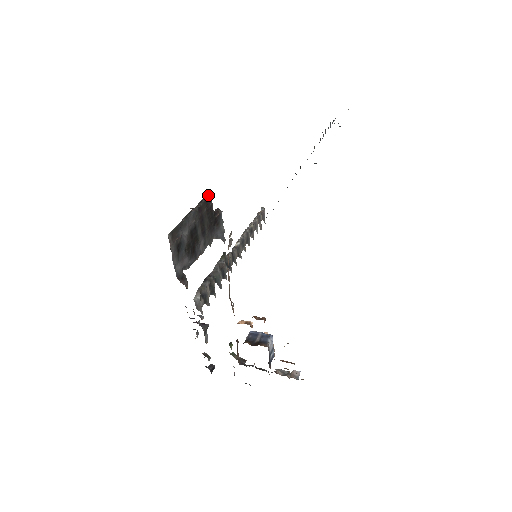
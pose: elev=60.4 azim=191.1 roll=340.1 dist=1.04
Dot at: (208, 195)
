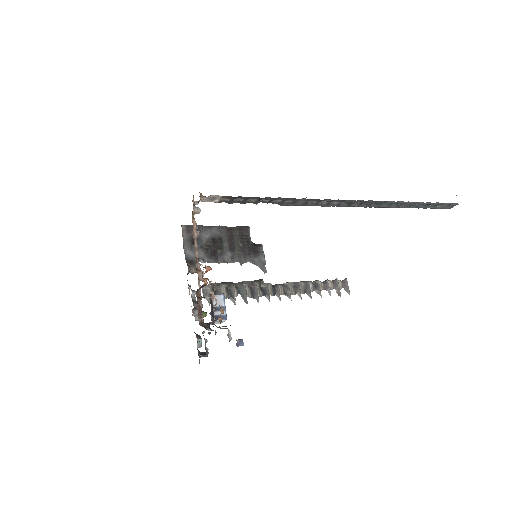
Dot at: (244, 226)
